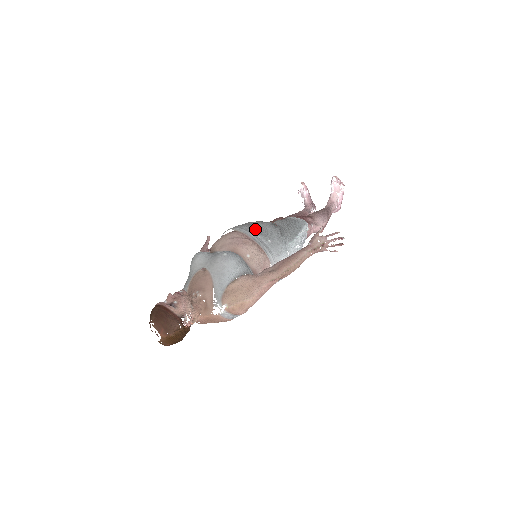
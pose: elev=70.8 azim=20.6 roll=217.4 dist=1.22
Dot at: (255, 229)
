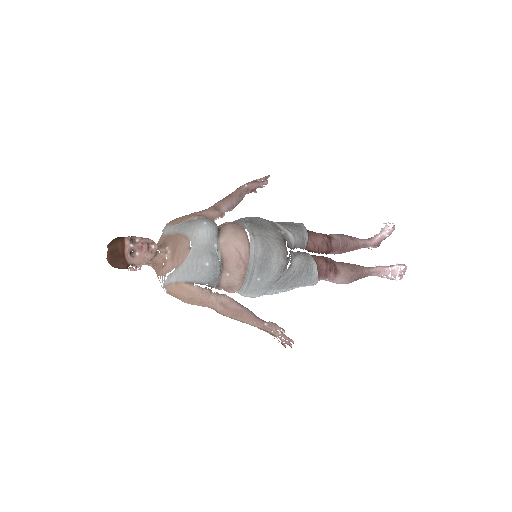
Dot at: (263, 260)
